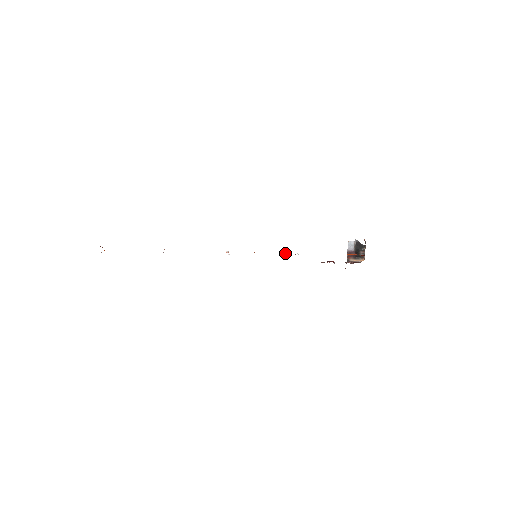
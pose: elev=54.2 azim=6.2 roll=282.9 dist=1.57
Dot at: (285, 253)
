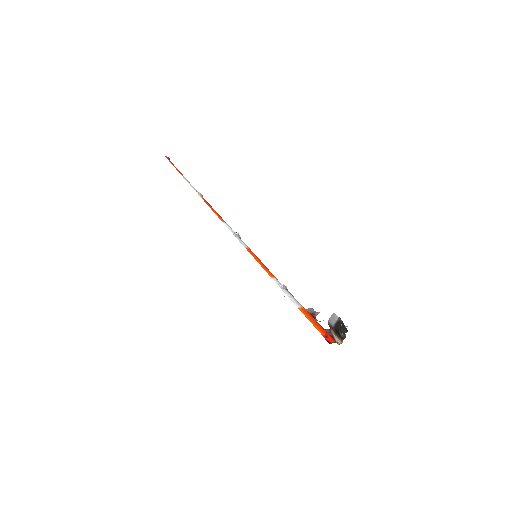
Dot at: (271, 276)
